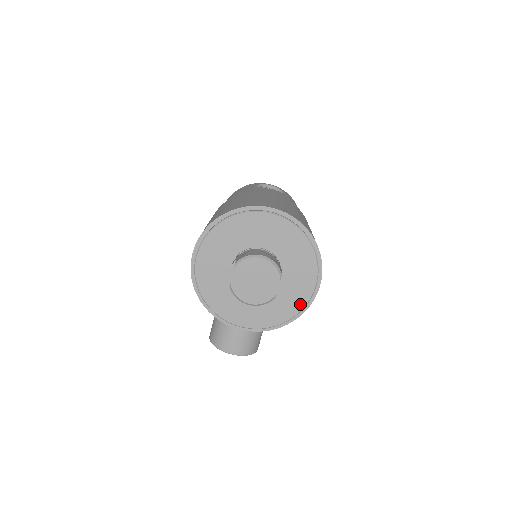
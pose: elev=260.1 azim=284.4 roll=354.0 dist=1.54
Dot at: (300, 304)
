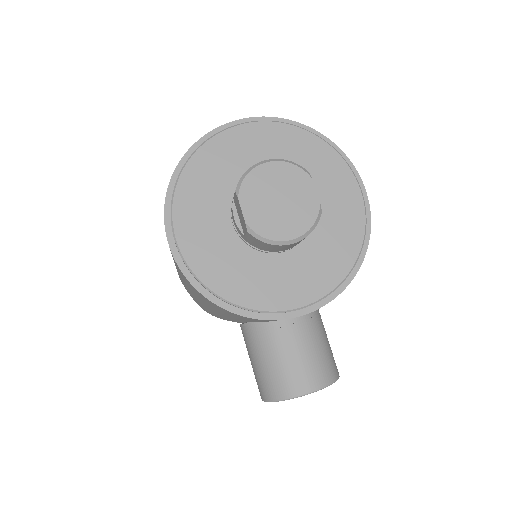
Dot at: (357, 224)
